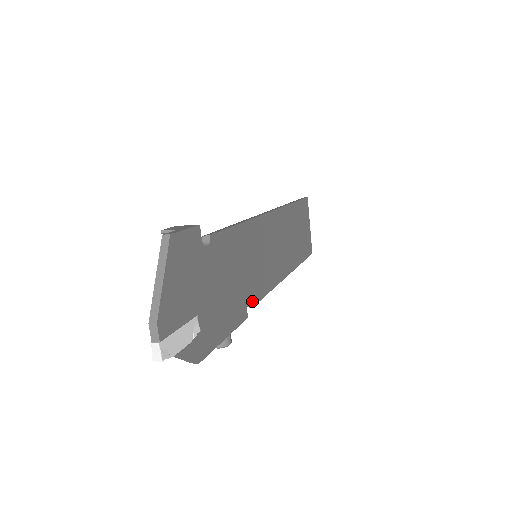
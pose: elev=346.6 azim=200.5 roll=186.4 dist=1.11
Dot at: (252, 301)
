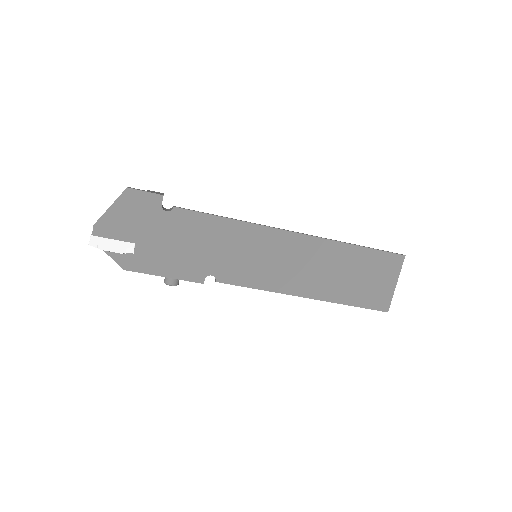
Dot at: (217, 277)
